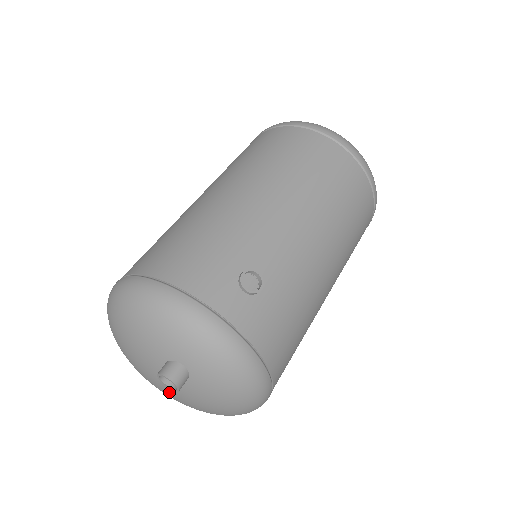
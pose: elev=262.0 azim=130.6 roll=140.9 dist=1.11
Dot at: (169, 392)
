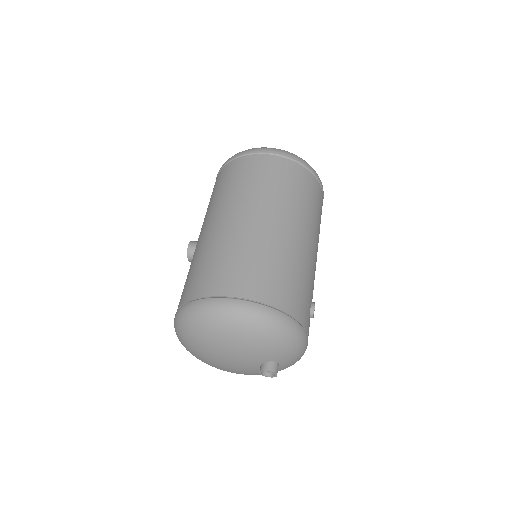
Dot at: (233, 368)
